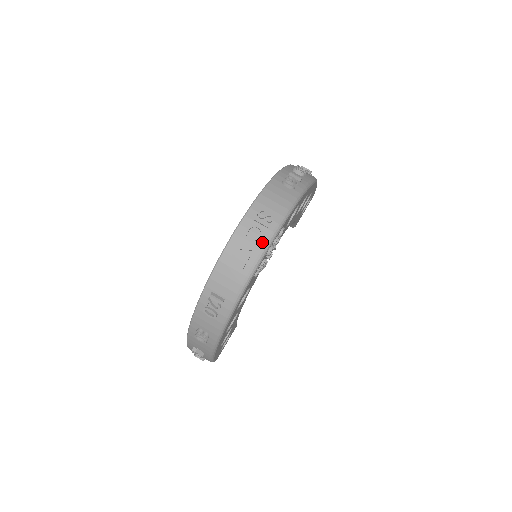
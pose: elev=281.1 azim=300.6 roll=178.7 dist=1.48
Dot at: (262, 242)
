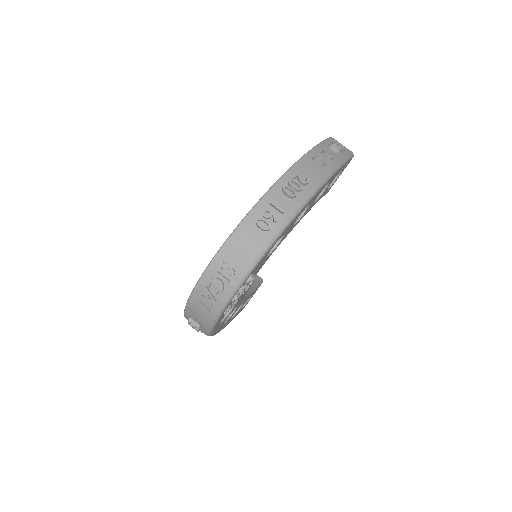
Dot at: (223, 295)
